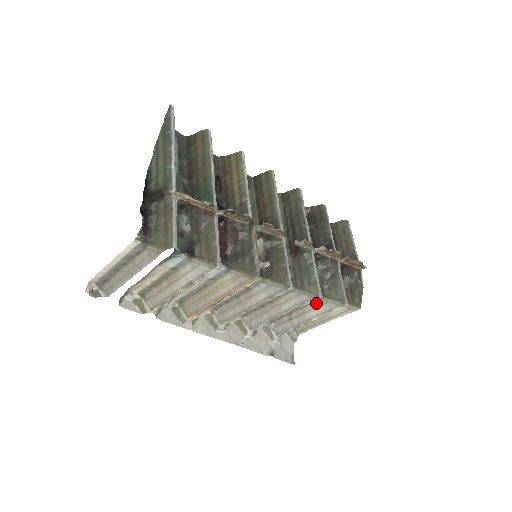
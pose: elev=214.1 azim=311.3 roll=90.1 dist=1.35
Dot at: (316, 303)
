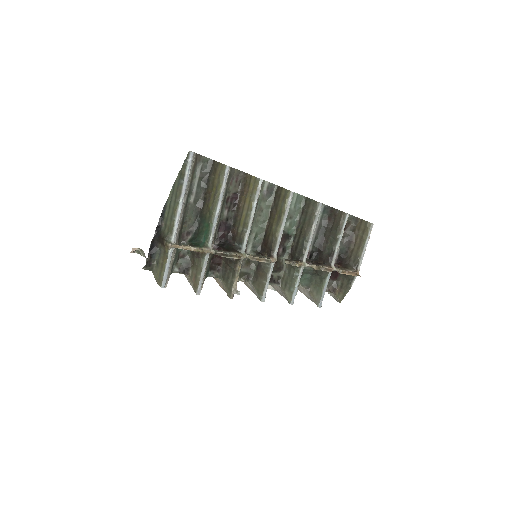
Dot at: (304, 288)
